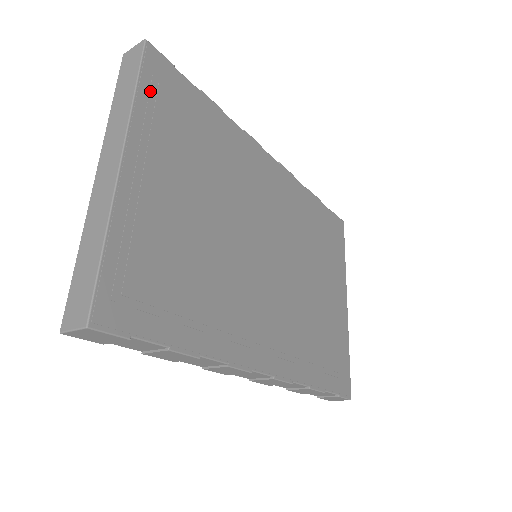
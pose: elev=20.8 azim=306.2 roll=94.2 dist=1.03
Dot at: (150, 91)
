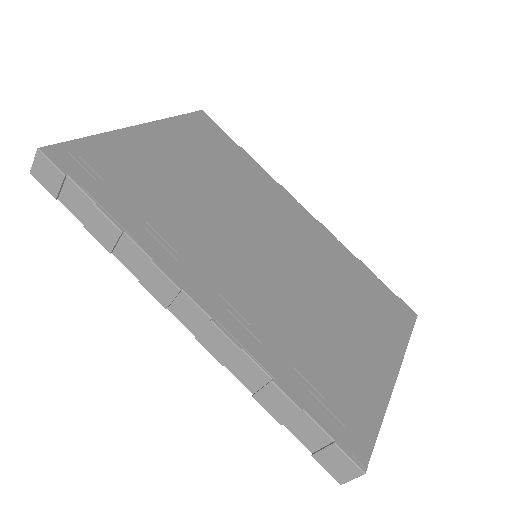
Dot at: (188, 122)
